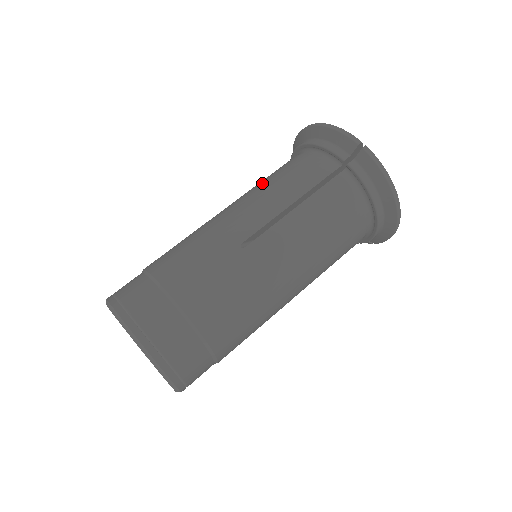
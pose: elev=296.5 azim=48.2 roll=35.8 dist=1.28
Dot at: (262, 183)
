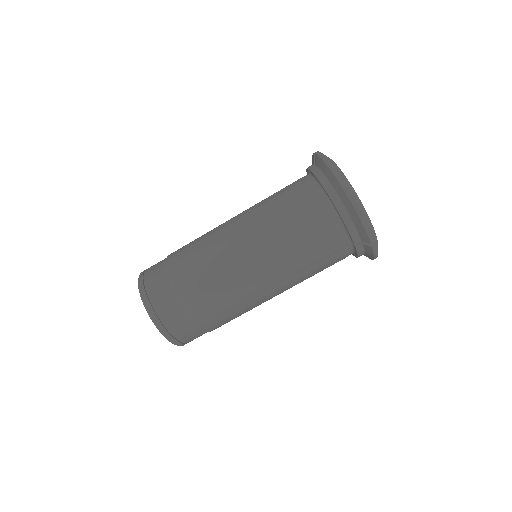
Dot at: (285, 234)
